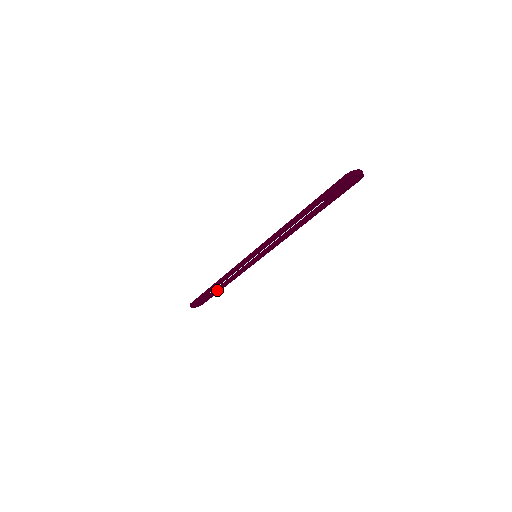
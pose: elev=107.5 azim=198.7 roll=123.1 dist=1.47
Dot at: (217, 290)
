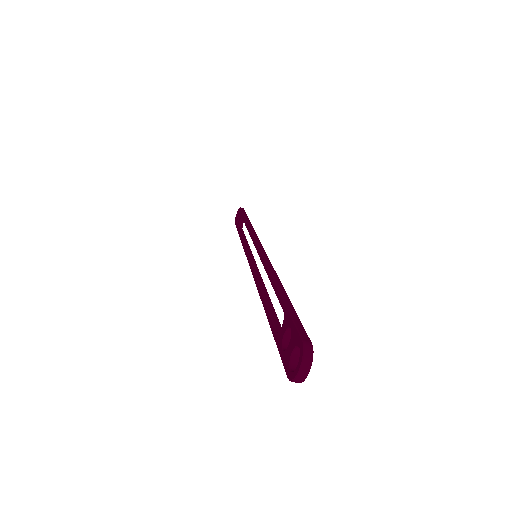
Dot at: occluded
